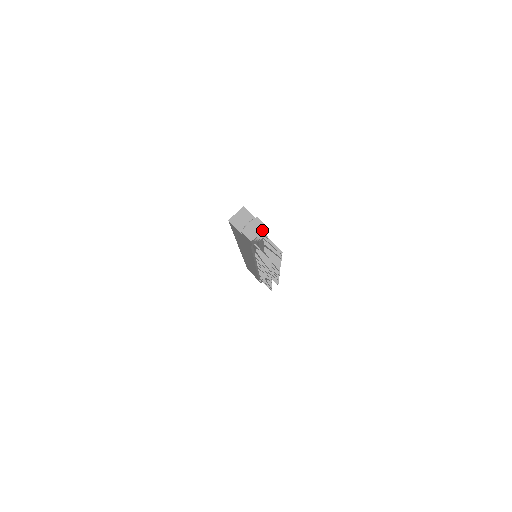
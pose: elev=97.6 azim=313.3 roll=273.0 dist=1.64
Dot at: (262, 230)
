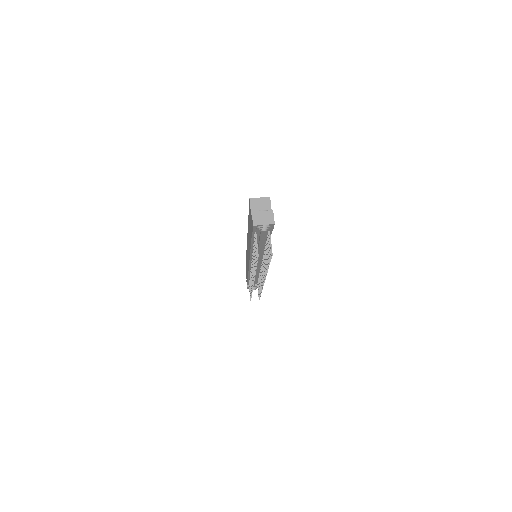
Dot at: (269, 223)
